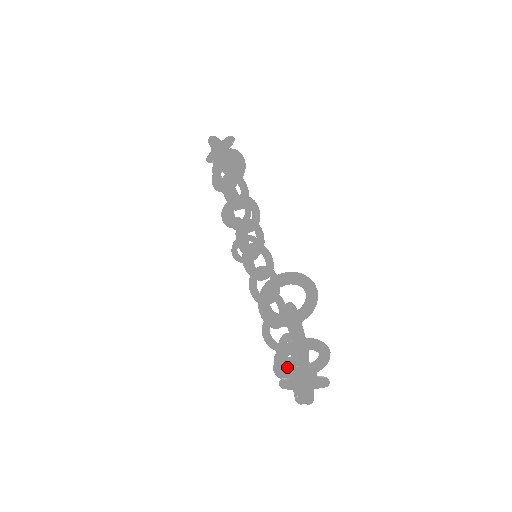
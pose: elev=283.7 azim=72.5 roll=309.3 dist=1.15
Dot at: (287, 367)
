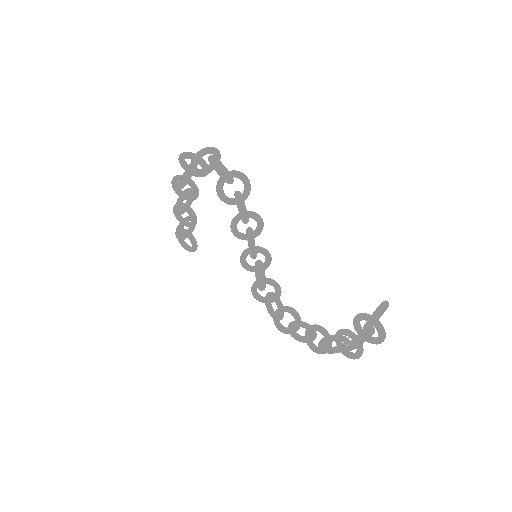
Dot at: occluded
